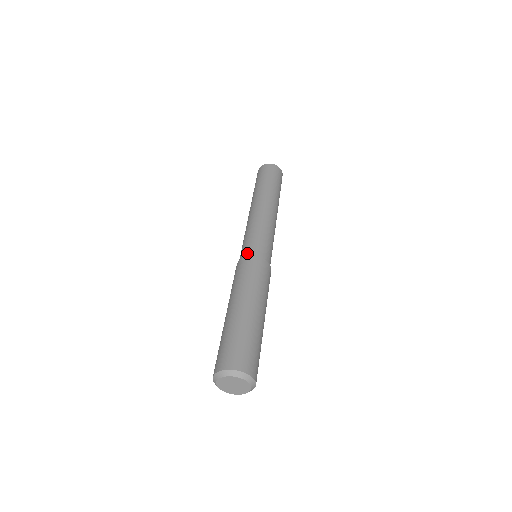
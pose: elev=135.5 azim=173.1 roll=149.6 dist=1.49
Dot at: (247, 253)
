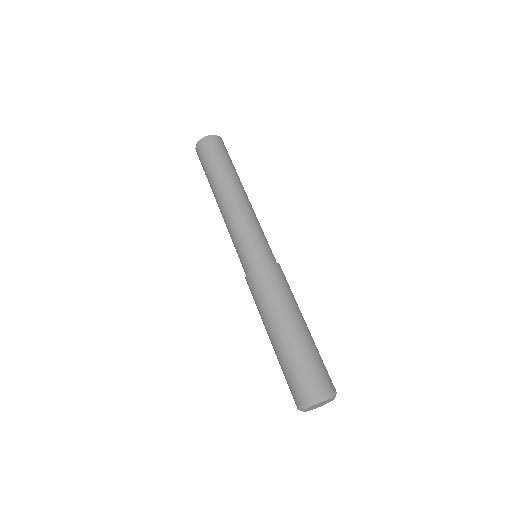
Dot at: (268, 256)
